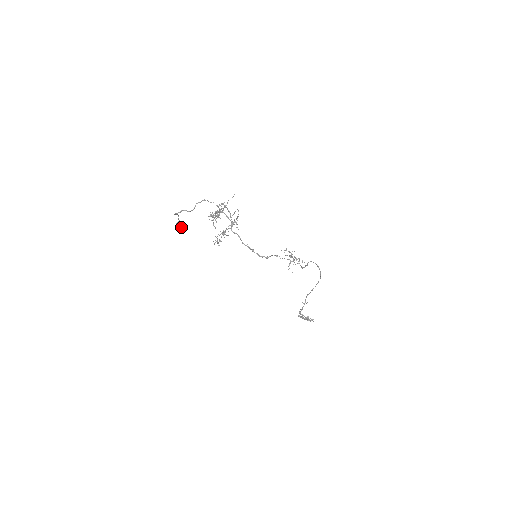
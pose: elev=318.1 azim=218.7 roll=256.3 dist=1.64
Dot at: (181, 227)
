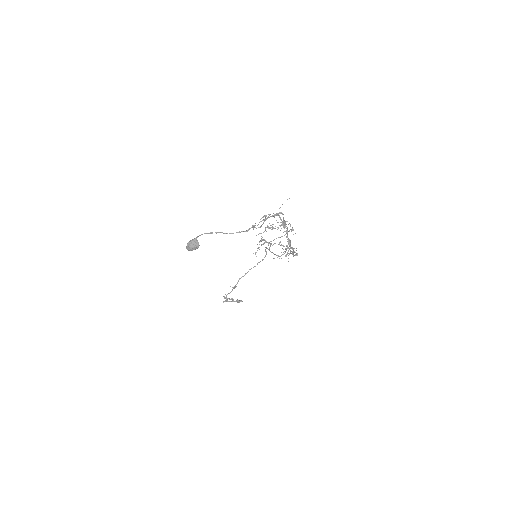
Dot at: (199, 245)
